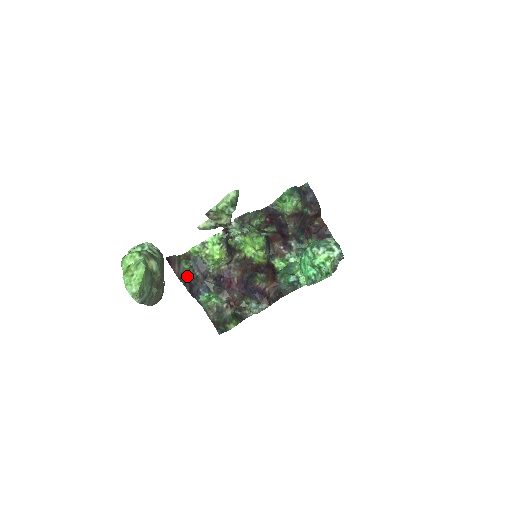
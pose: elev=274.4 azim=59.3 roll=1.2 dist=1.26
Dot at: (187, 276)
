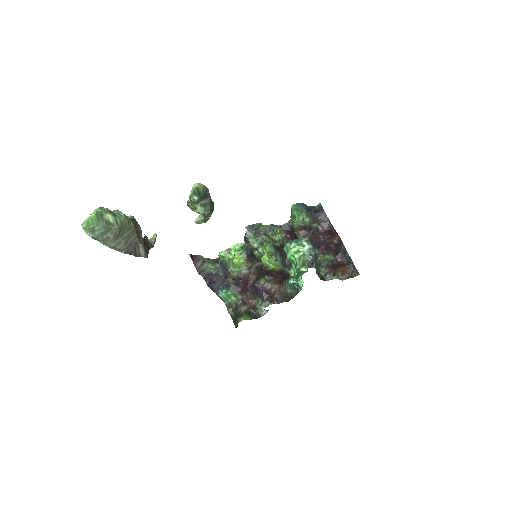
Dot at: (209, 273)
